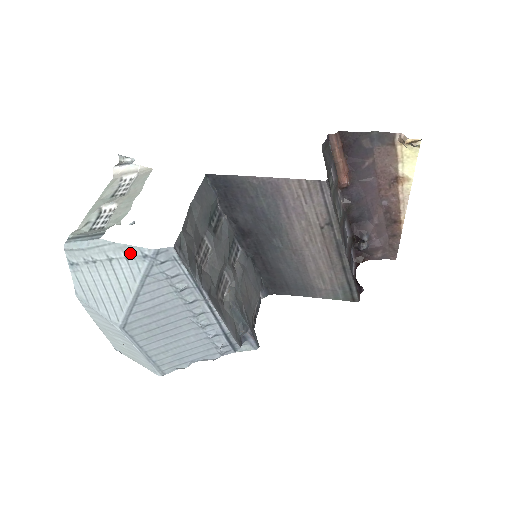
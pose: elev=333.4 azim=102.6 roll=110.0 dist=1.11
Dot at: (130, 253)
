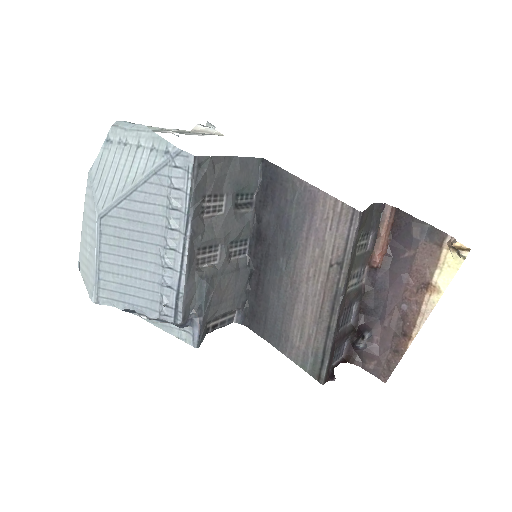
Dot at: (158, 145)
